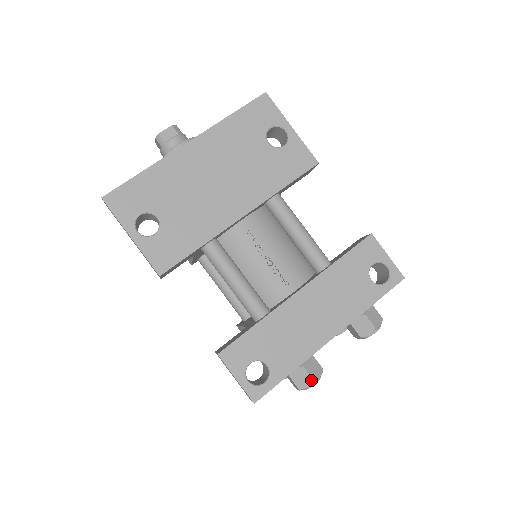
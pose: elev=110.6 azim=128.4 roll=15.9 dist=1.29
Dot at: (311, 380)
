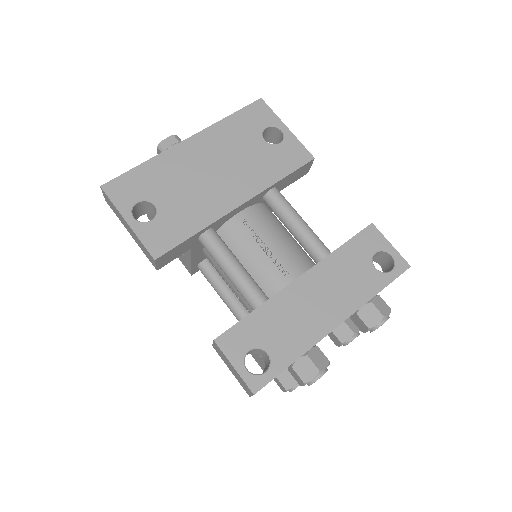
Dot at: (316, 370)
